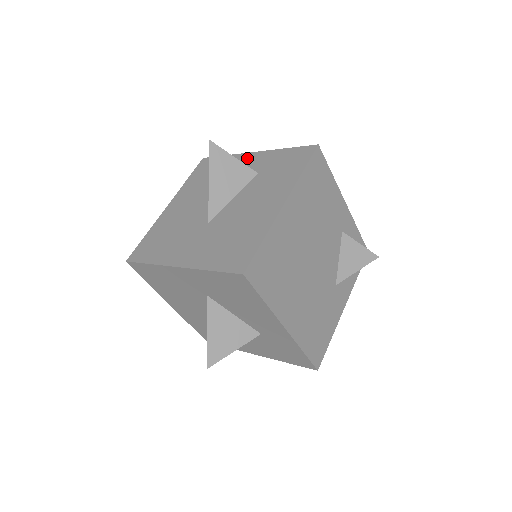
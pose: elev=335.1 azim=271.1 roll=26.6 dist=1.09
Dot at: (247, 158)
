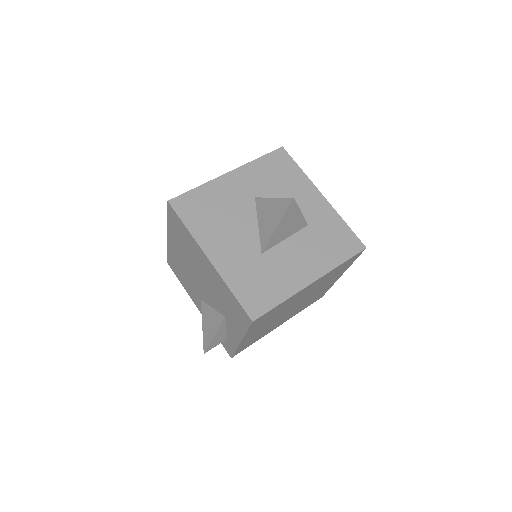
Dot at: occluded
